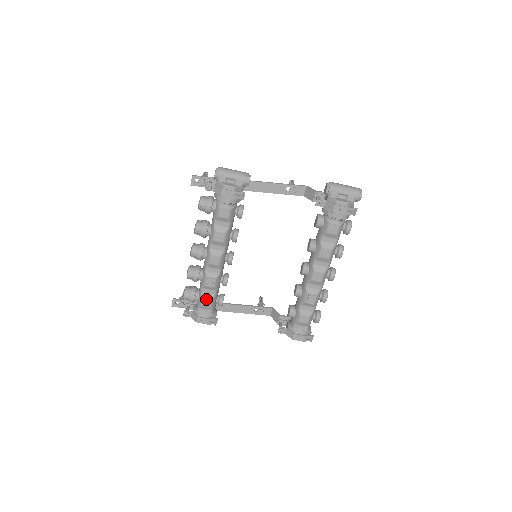
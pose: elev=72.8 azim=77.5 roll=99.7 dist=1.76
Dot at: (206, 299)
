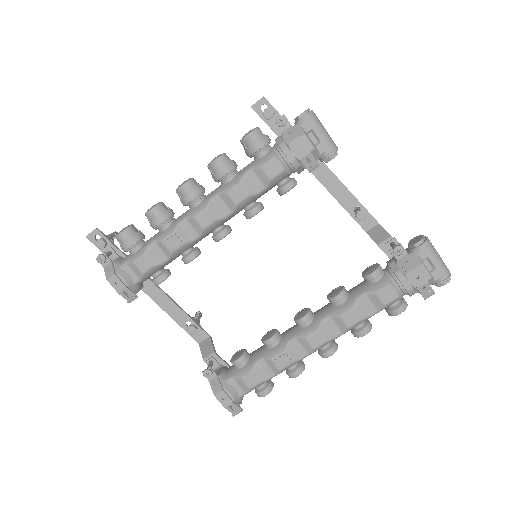
Dot at: (147, 259)
